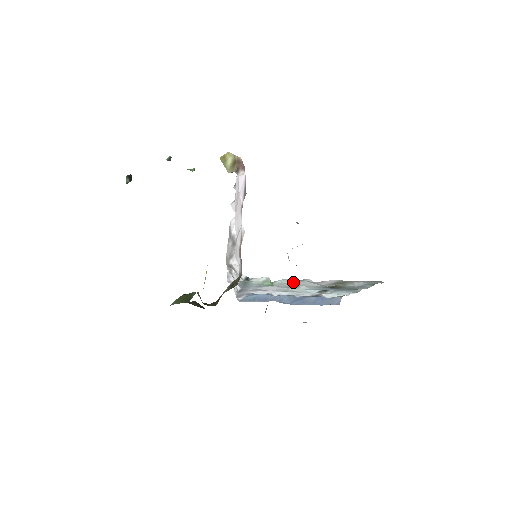
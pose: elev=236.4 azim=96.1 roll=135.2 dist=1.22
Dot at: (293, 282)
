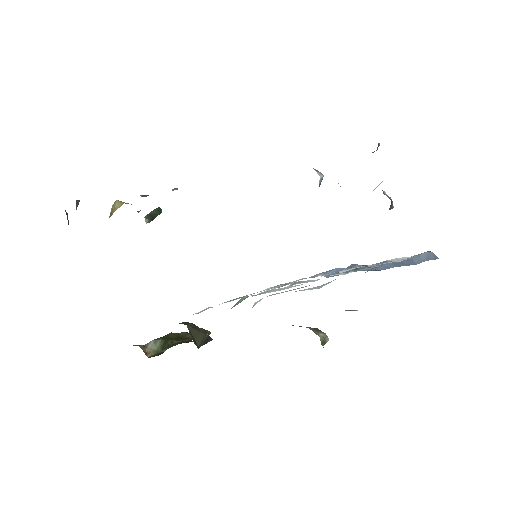
Dot at: (265, 292)
